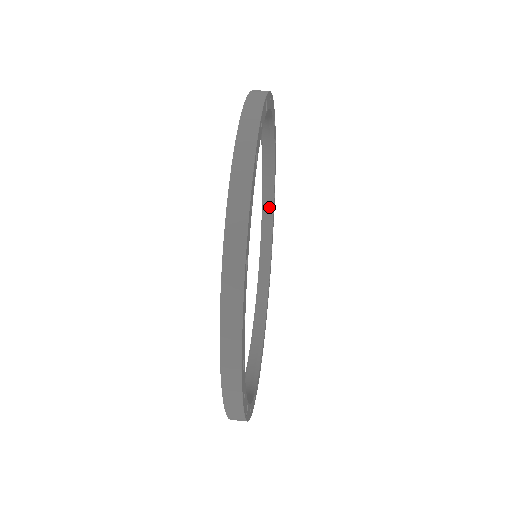
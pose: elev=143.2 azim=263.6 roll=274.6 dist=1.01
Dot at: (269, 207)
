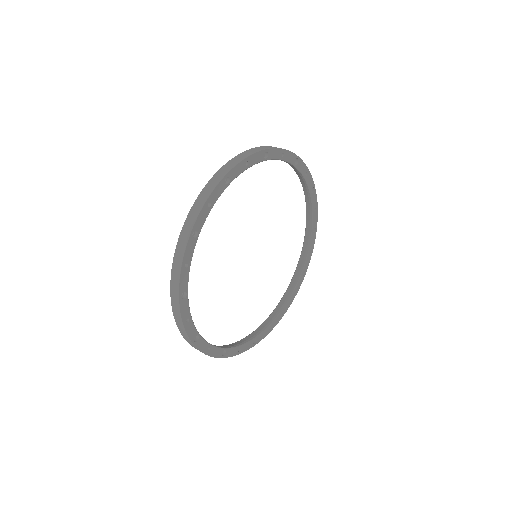
Dot at: (308, 199)
